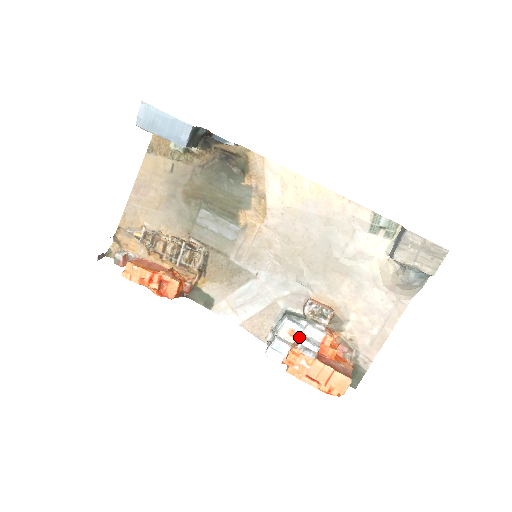
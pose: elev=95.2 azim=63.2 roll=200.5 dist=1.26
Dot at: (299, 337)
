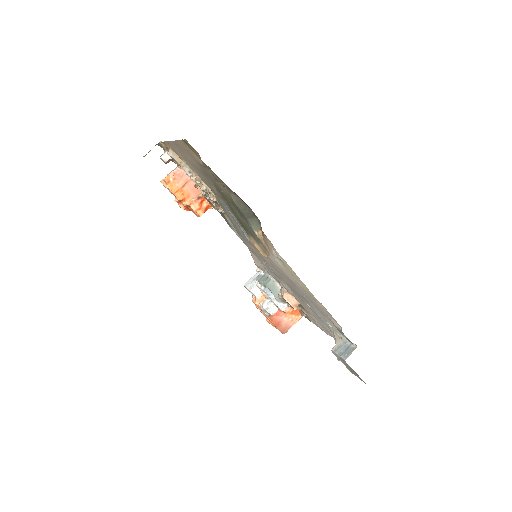
Dot at: (267, 298)
